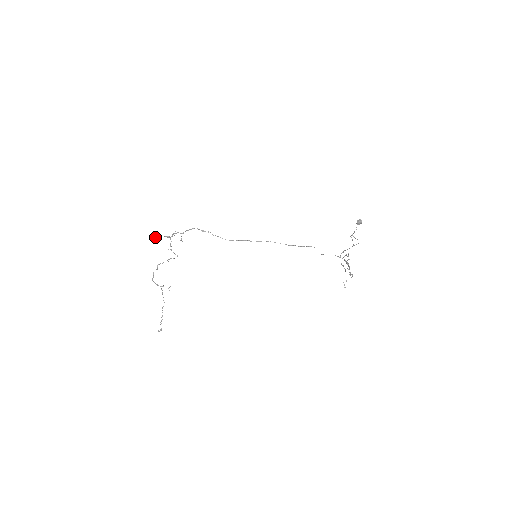
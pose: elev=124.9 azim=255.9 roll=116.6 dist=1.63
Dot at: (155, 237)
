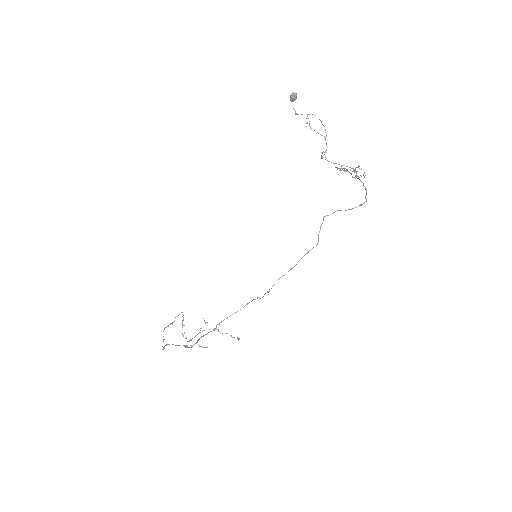
Dot at: (163, 349)
